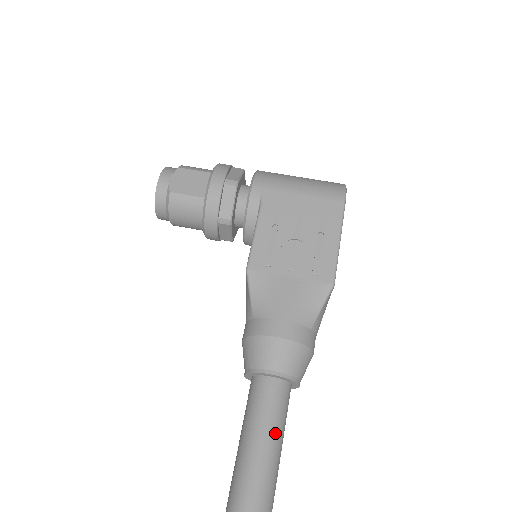
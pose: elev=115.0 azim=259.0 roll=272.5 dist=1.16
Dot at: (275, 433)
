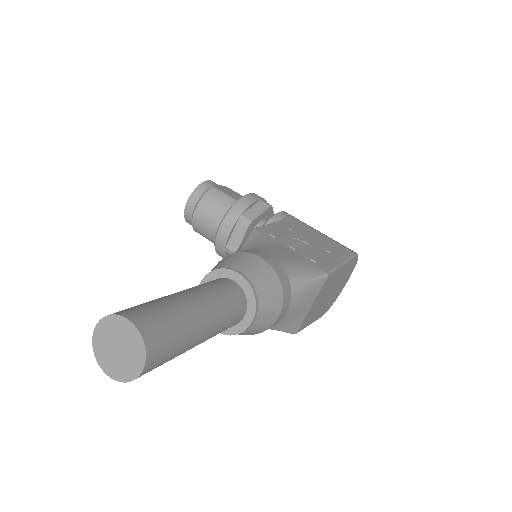
Dot at: (212, 306)
